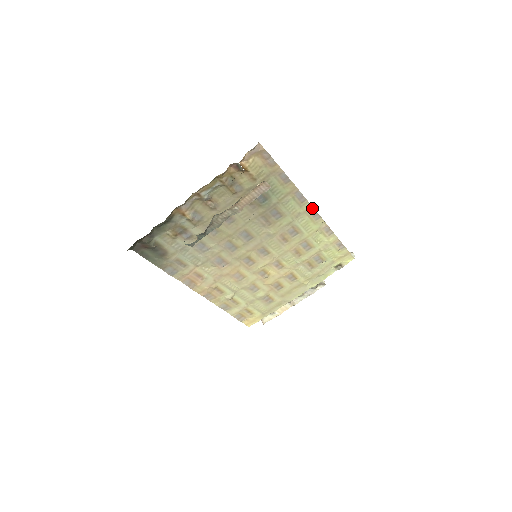
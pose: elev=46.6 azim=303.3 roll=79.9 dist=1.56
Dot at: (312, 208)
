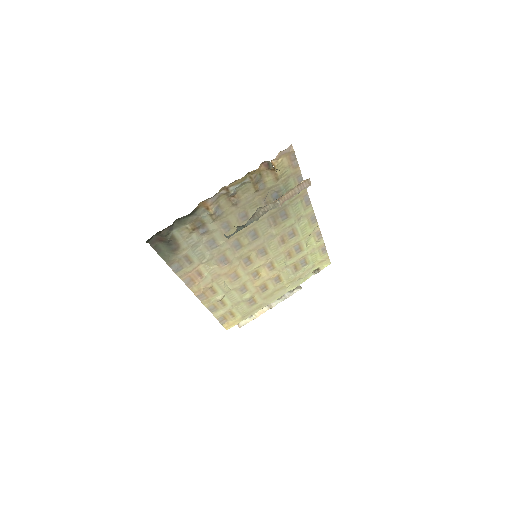
Dot at: (313, 212)
